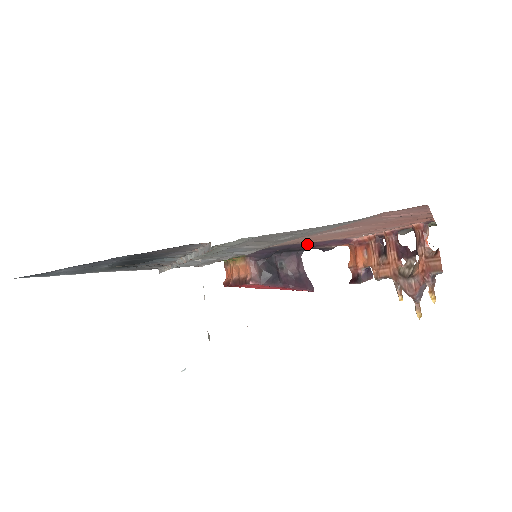
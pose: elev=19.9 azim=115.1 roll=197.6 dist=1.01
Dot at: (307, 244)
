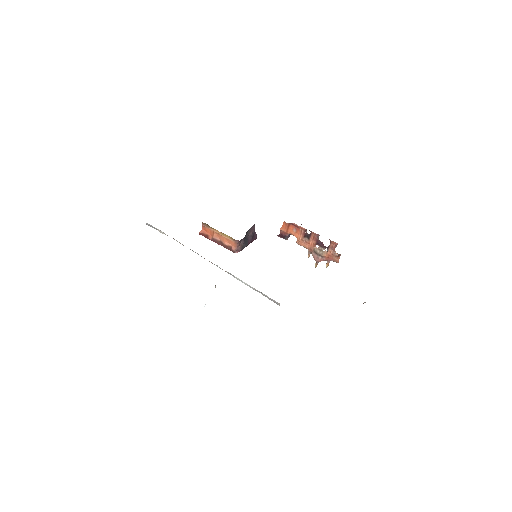
Dot at: occluded
